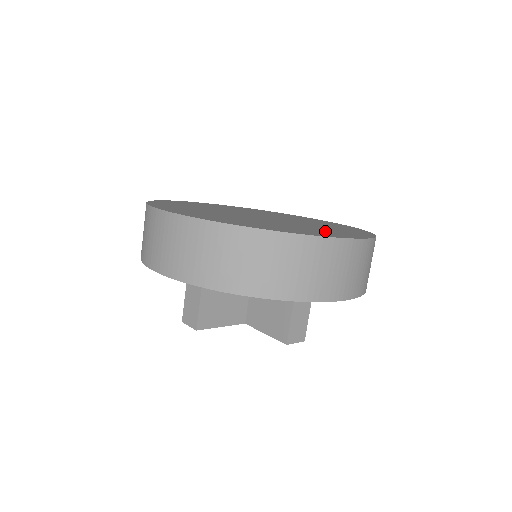
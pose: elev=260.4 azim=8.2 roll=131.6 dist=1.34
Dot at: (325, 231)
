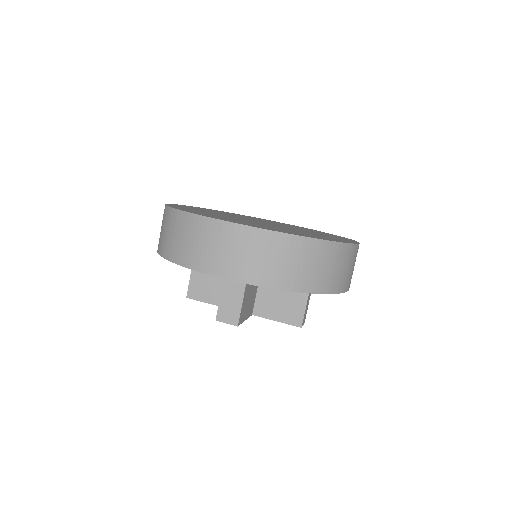
Dot at: occluded
